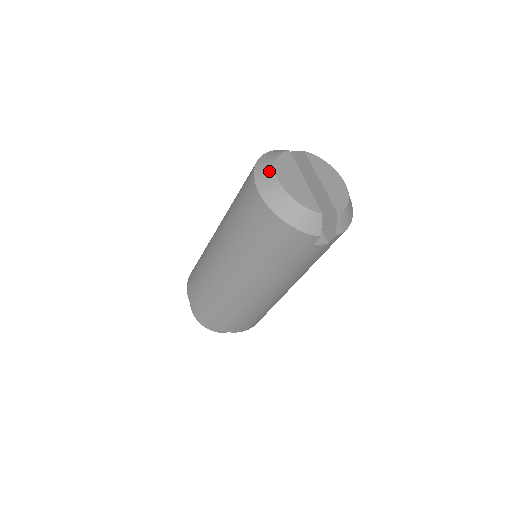
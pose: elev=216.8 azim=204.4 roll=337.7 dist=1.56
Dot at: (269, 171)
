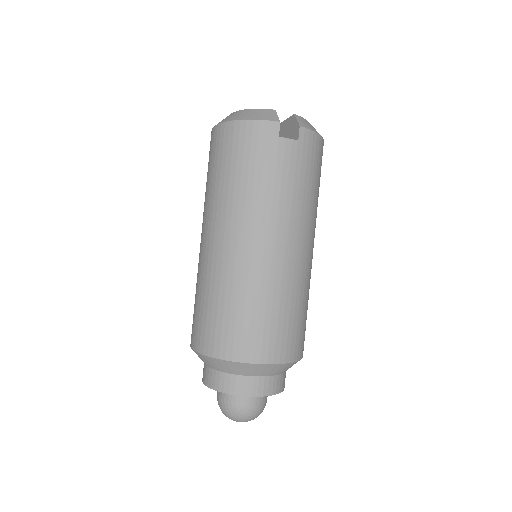
Dot at: occluded
